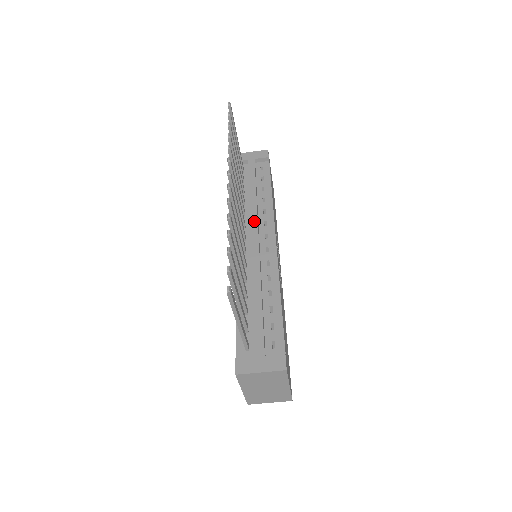
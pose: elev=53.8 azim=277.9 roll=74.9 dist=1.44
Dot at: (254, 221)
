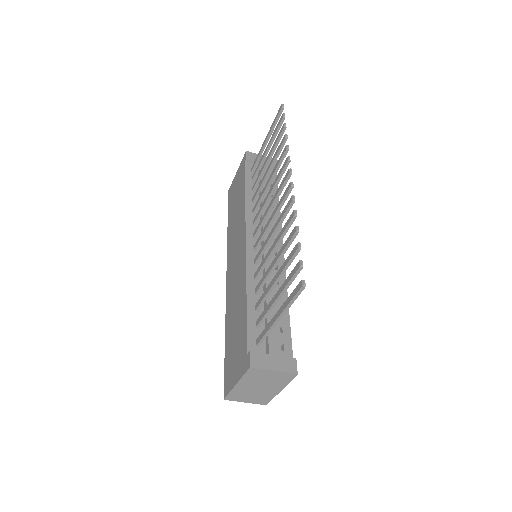
Dot at: (266, 223)
